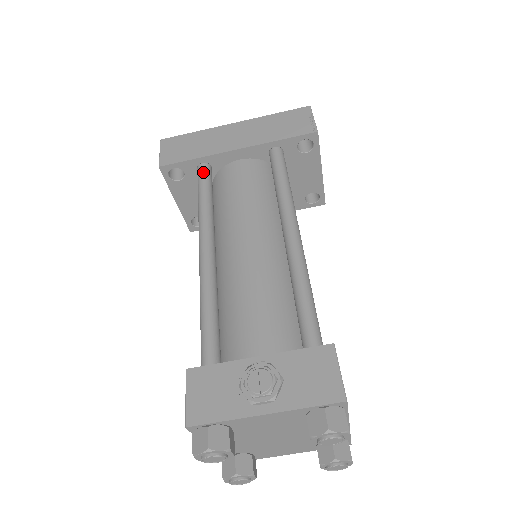
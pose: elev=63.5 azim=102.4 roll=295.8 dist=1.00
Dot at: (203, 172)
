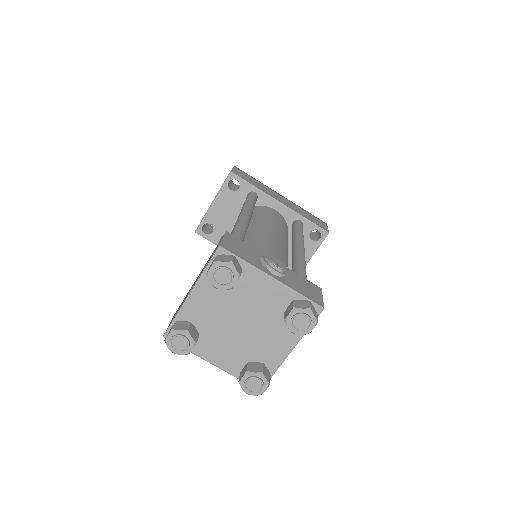
Dot at: (255, 195)
